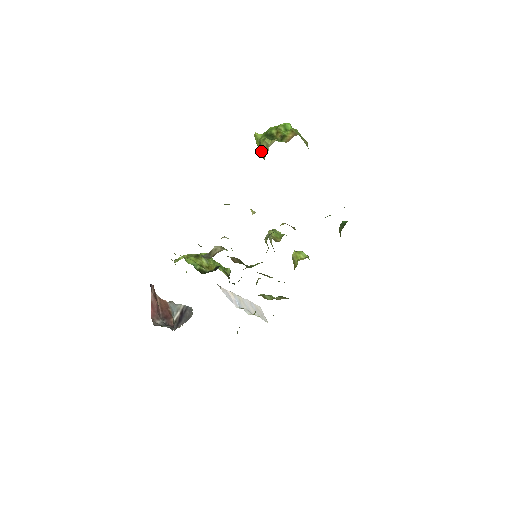
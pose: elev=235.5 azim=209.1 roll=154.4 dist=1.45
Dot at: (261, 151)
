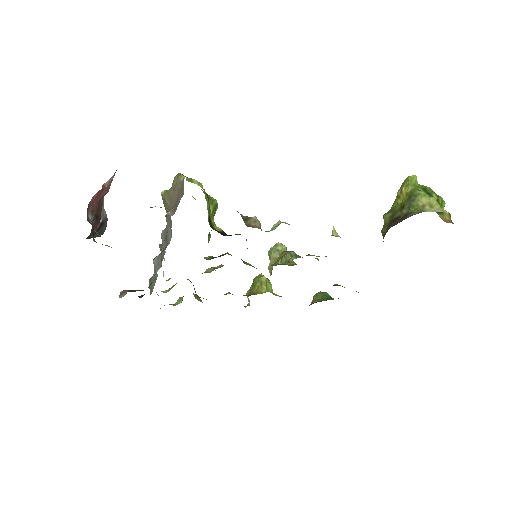
Dot at: (414, 200)
